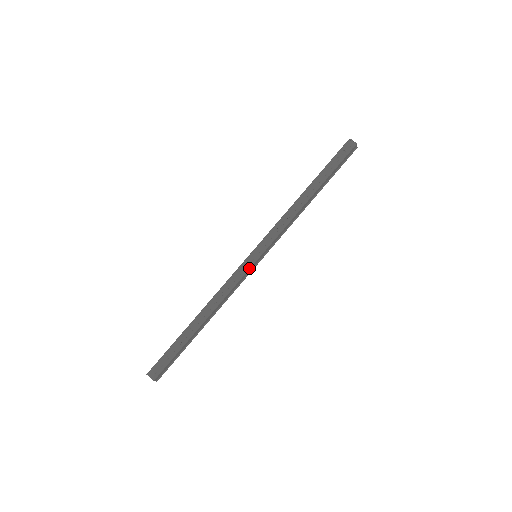
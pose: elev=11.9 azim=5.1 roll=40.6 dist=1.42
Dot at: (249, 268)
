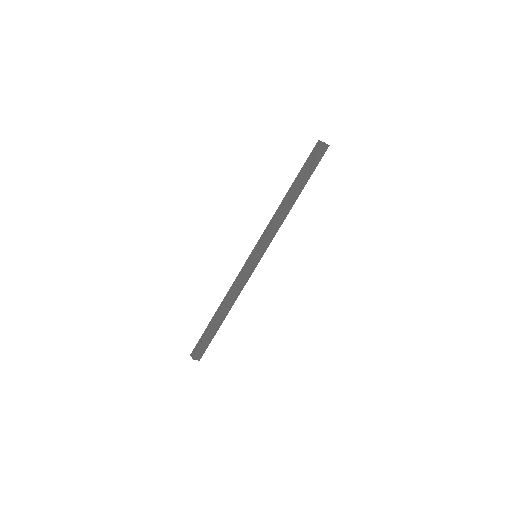
Dot at: (249, 266)
